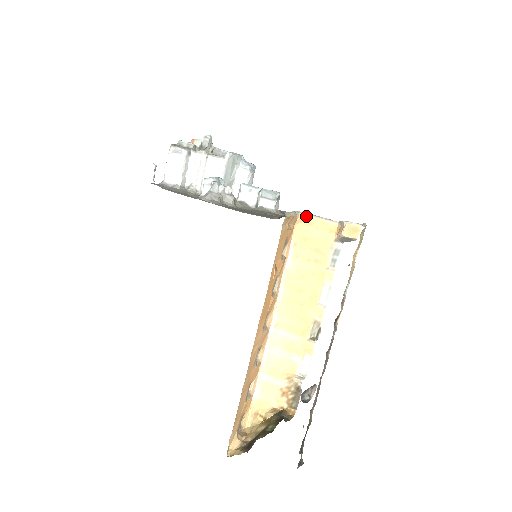
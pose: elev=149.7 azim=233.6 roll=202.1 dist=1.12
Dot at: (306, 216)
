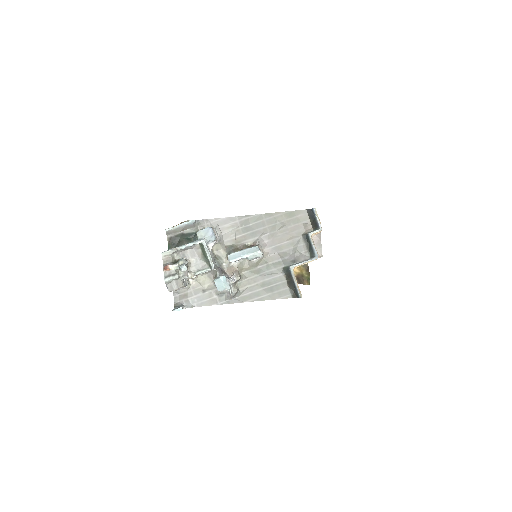
Dot at: occluded
